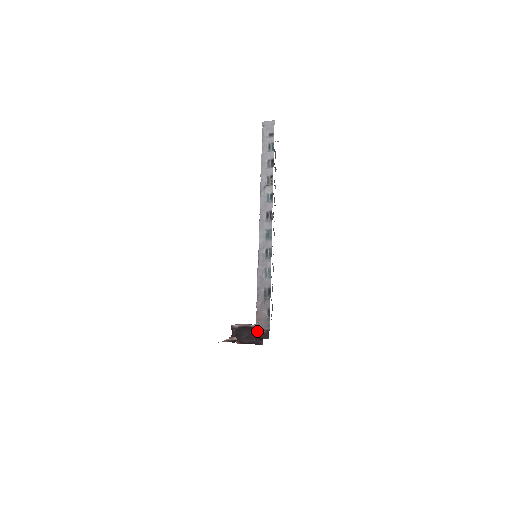
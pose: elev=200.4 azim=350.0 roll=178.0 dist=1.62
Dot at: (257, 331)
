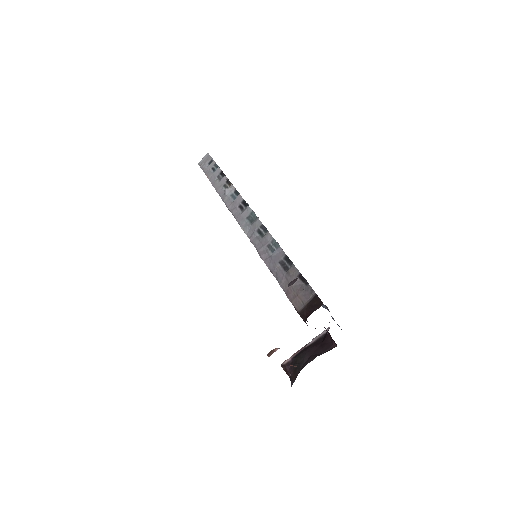
Dot at: (300, 311)
